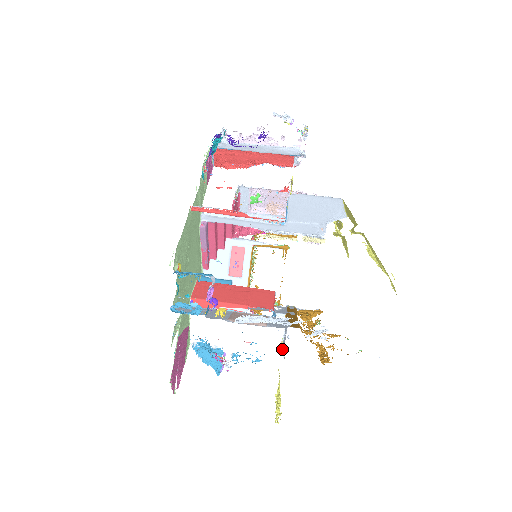
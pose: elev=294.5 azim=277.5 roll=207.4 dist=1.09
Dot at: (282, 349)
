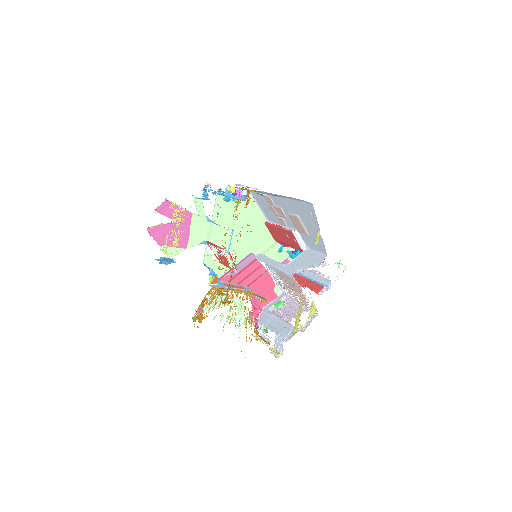
Dot at: occluded
